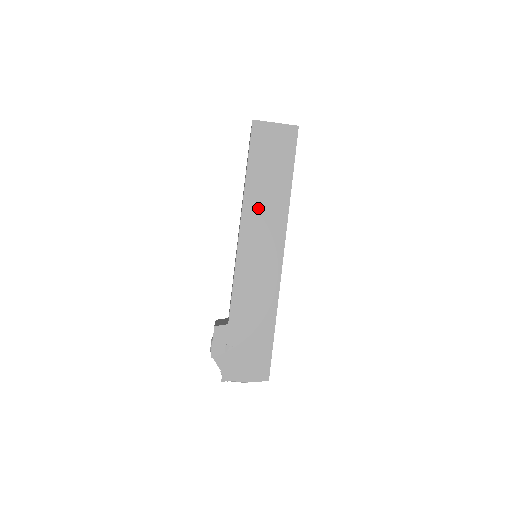
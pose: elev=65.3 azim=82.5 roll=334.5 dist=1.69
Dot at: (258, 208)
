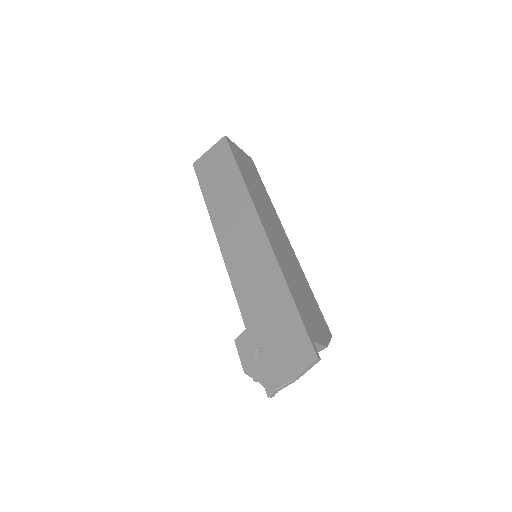
Dot at: (224, 212)
